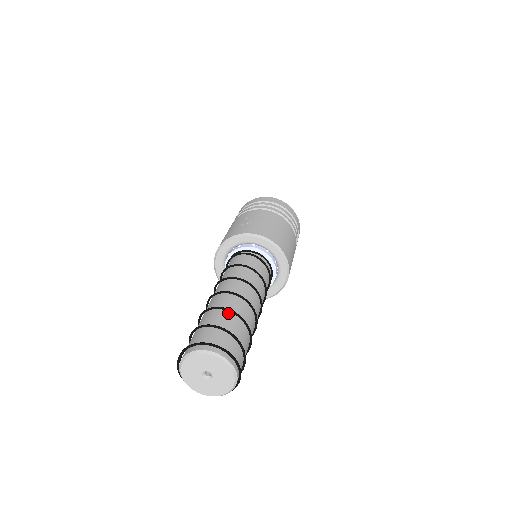
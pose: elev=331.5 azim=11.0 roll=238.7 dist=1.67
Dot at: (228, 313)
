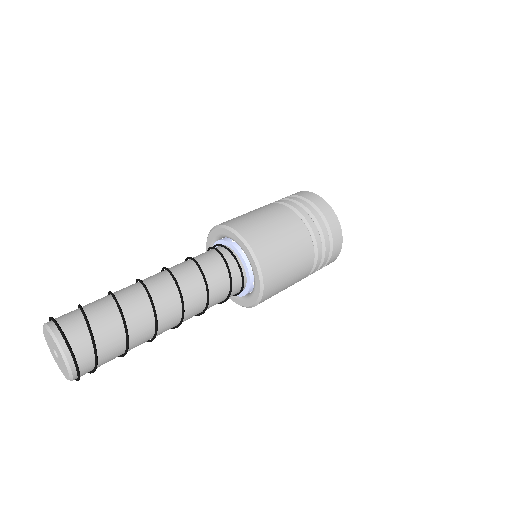
Dot at: (109, 295)
